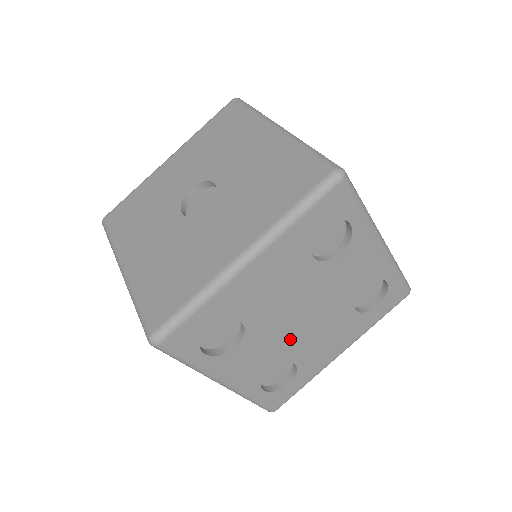
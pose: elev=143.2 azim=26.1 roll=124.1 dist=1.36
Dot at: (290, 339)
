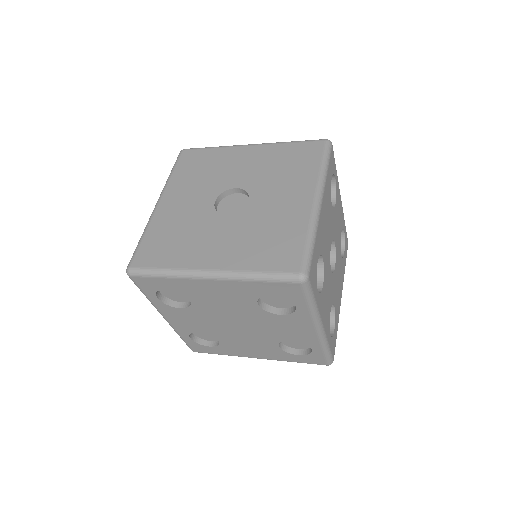
Dot at: (221, 329)
